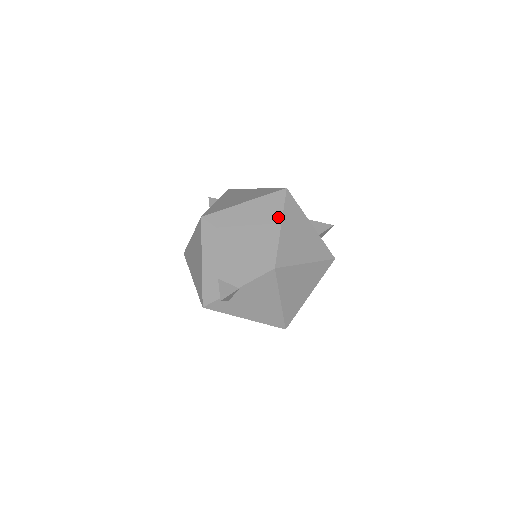
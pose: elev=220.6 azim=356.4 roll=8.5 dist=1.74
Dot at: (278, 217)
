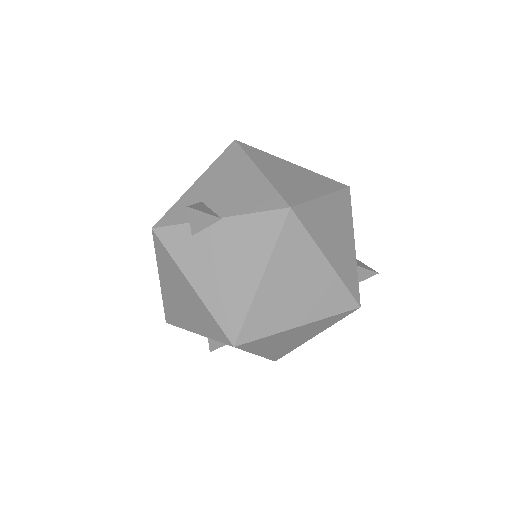
Dot at: (325, 190)
